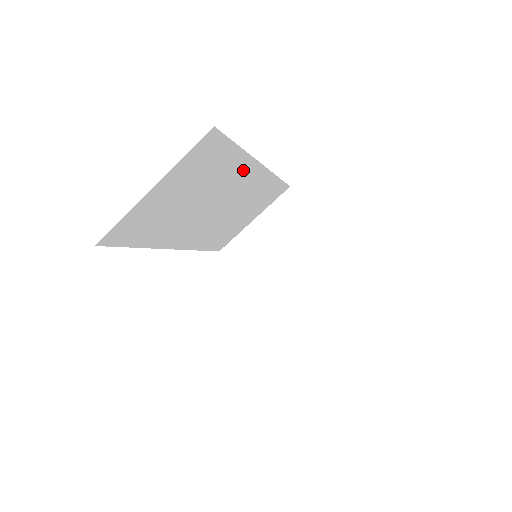
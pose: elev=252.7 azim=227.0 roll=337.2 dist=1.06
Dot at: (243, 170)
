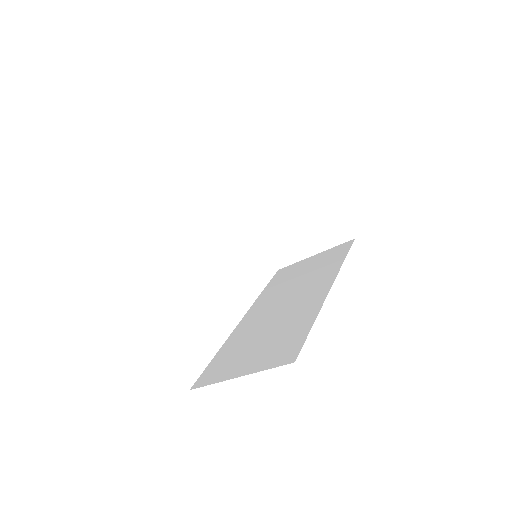
Dot at: occluded
